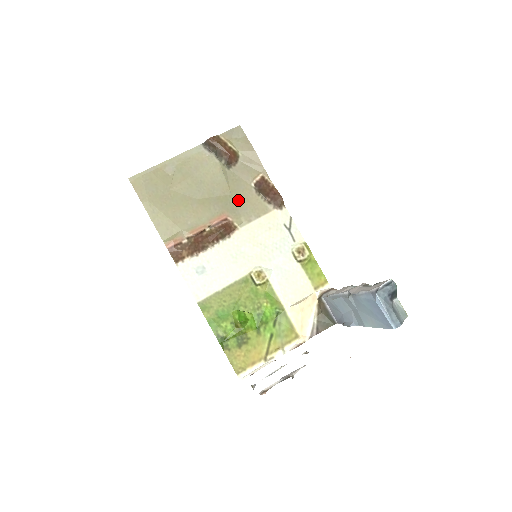
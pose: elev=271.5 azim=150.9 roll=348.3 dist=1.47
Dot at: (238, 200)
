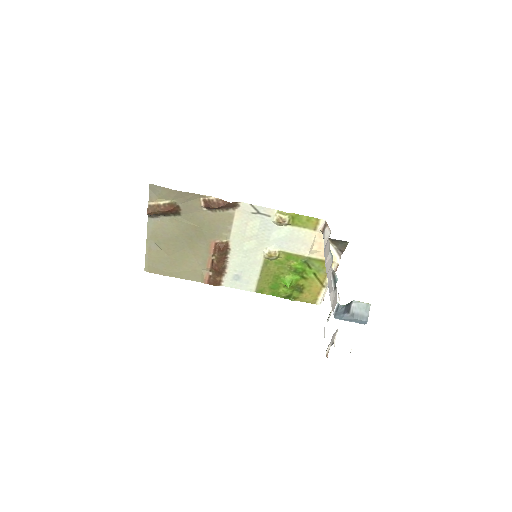
Dot at: (208, 227)
